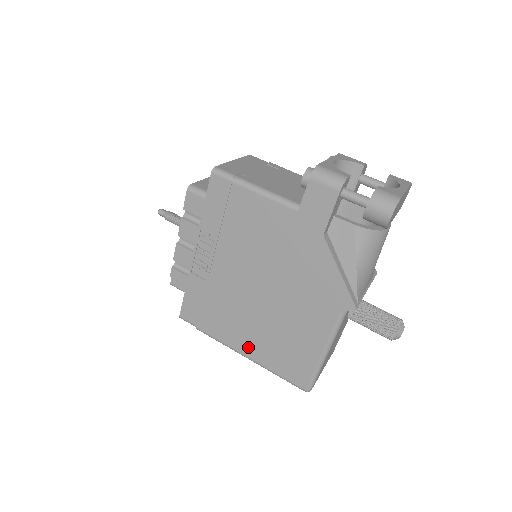
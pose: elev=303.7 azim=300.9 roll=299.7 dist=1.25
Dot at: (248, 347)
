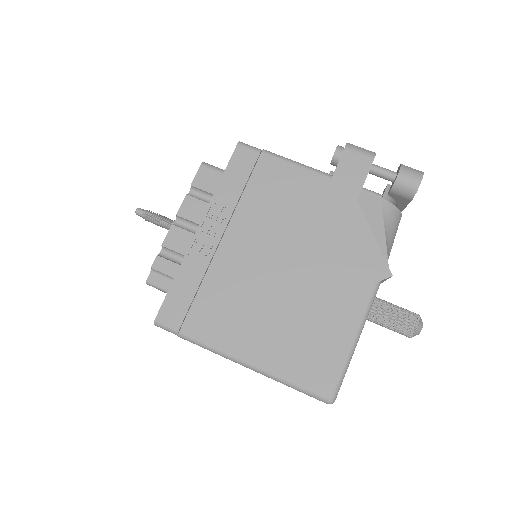
Dot at: (254, 348)
